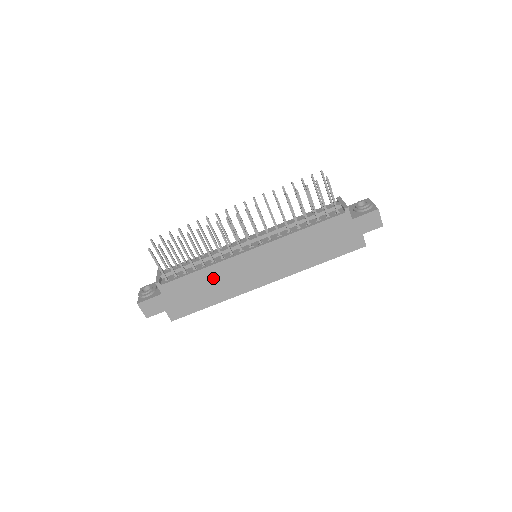
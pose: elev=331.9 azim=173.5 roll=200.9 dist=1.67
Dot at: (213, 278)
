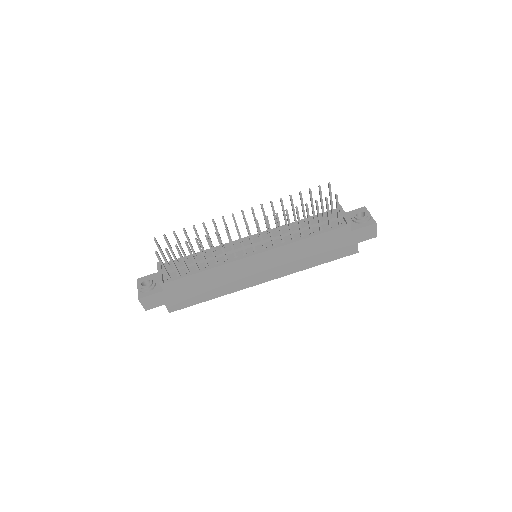
Dot at: (215, 278)
